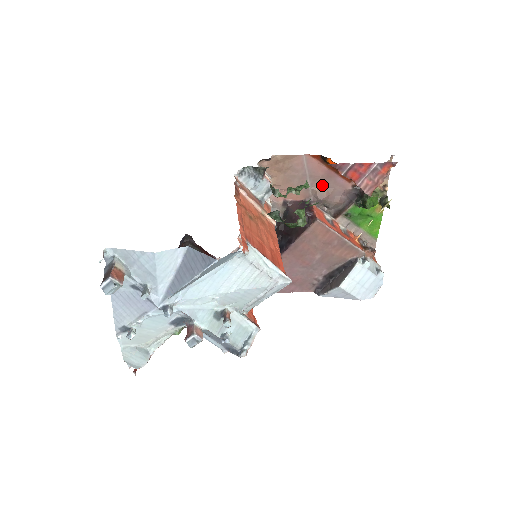
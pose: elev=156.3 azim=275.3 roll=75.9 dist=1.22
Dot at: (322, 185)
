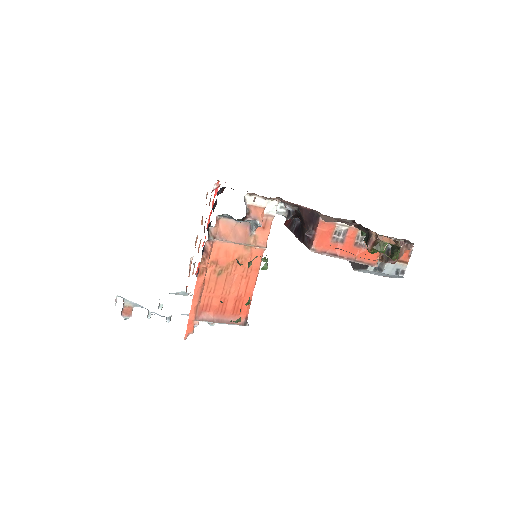
Dot at: (325, 215)
